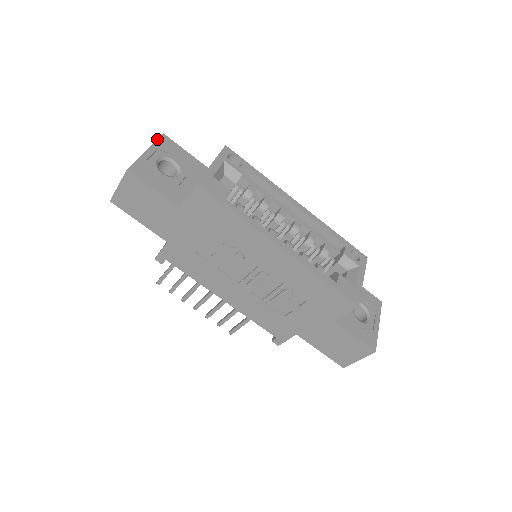
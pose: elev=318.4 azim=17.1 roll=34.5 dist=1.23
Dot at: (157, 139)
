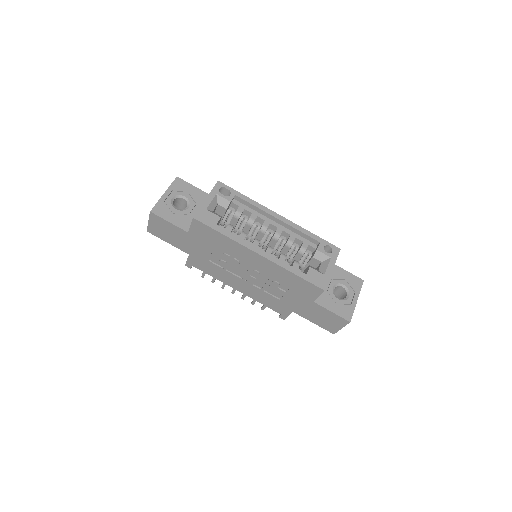
Dot at: (172, 182)
